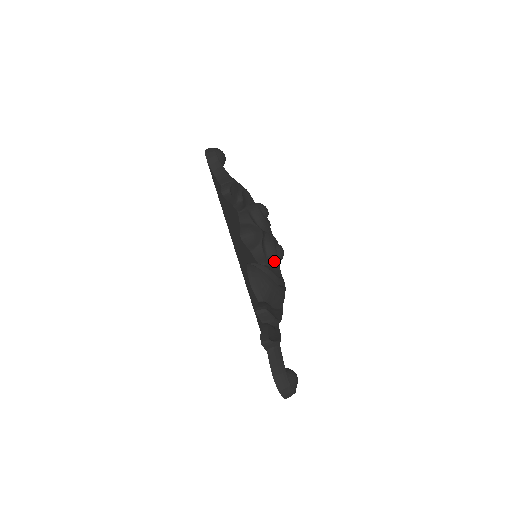
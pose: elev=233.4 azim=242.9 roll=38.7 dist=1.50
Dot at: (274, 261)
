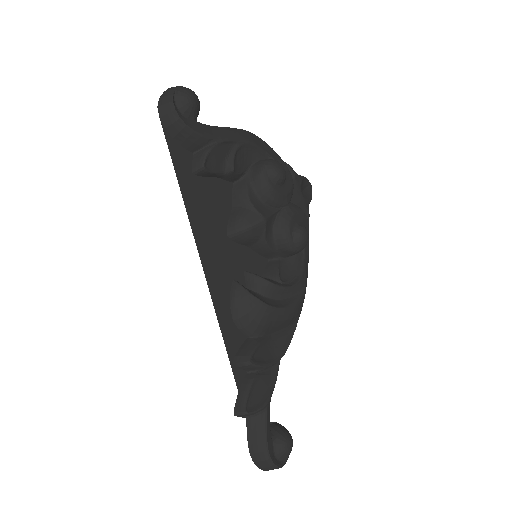
Dot at: (290, 253)
